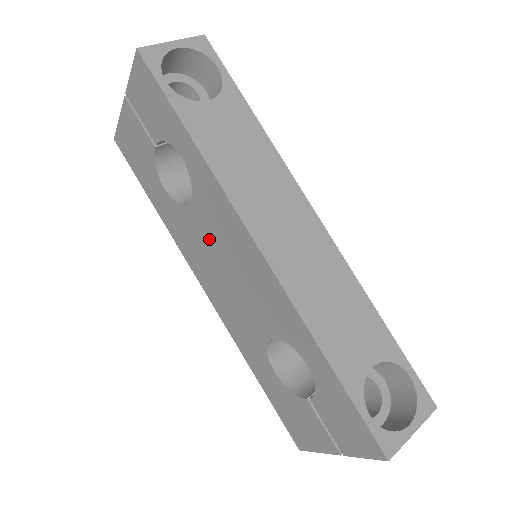
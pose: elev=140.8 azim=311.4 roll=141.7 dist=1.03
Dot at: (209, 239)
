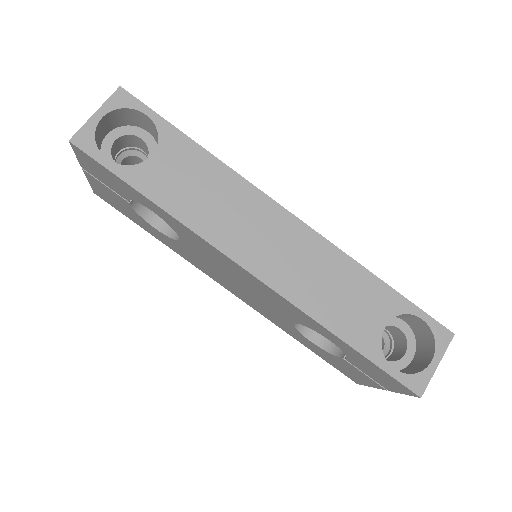
Dot at: (210, 262)
